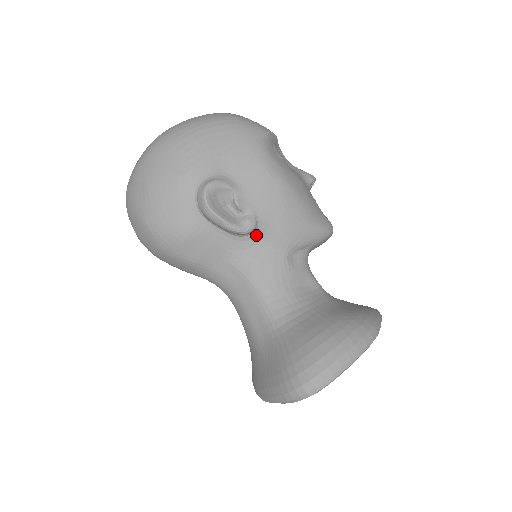
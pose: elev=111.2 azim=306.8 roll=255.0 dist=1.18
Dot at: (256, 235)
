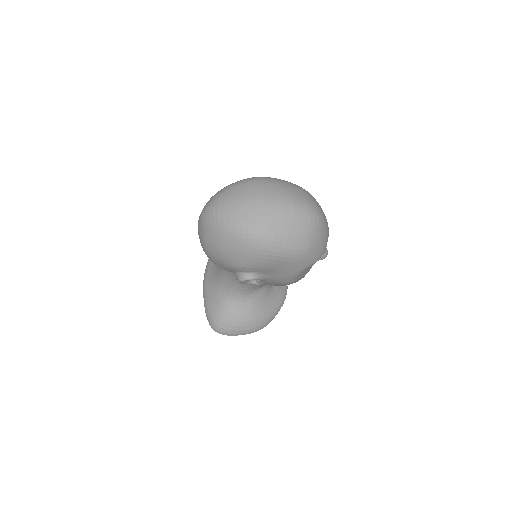
Dot at: occluded
